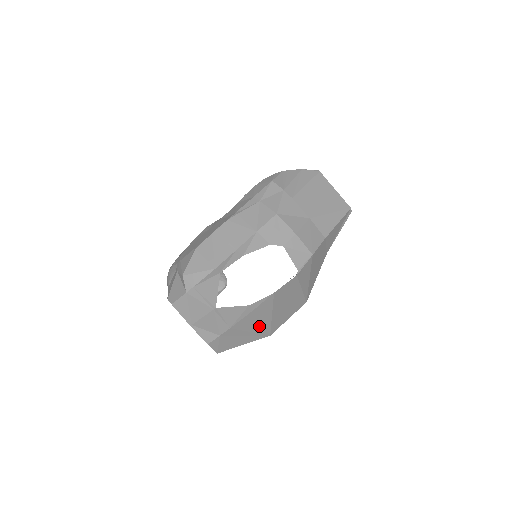
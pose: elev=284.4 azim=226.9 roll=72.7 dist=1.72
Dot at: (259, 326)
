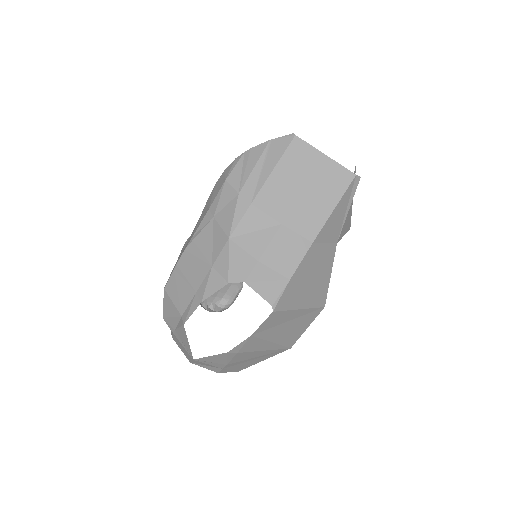
Dot at: (264, 352)
